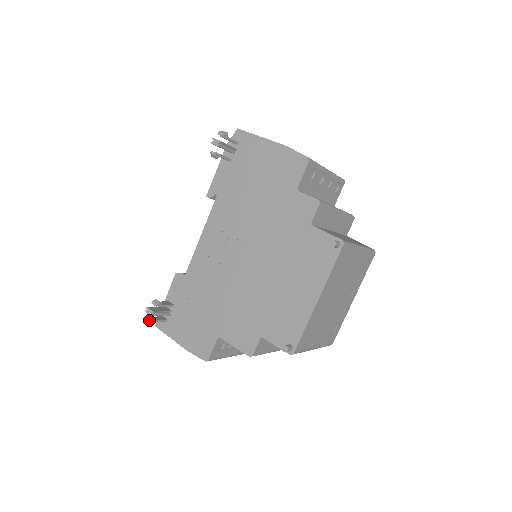
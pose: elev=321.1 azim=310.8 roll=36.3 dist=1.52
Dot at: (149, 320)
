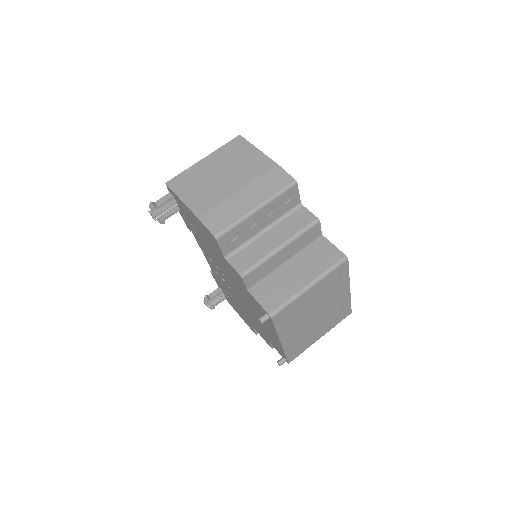
Dot at: (210, 308)
